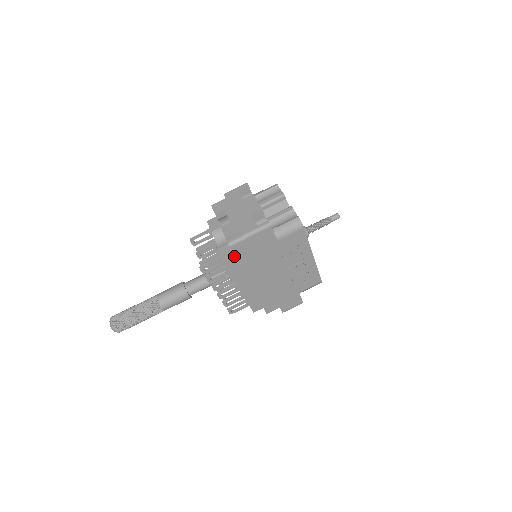
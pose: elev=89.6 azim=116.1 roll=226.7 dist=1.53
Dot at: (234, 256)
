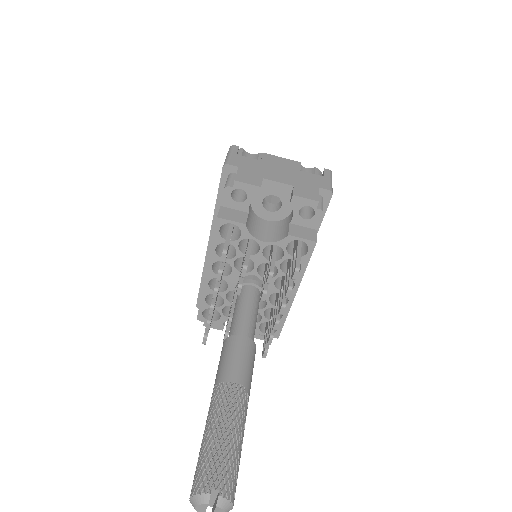
Dot at: (316, 232)
